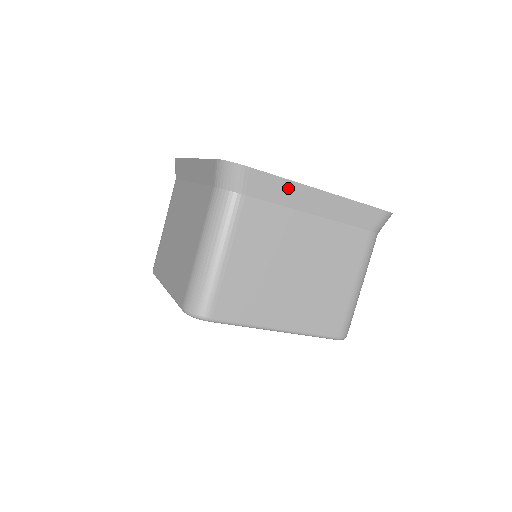
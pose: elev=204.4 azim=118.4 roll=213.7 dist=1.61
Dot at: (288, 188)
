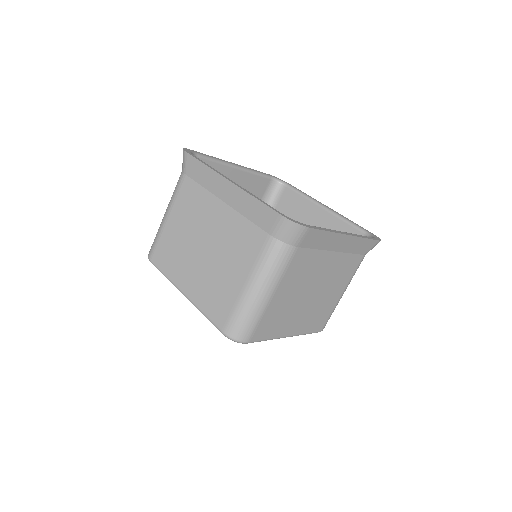
Dot at: (329, 237)
